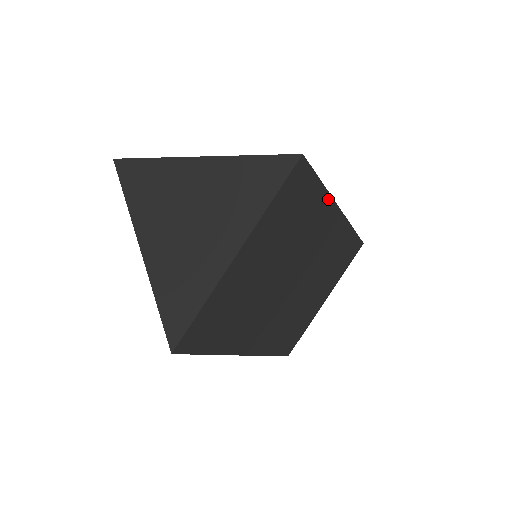
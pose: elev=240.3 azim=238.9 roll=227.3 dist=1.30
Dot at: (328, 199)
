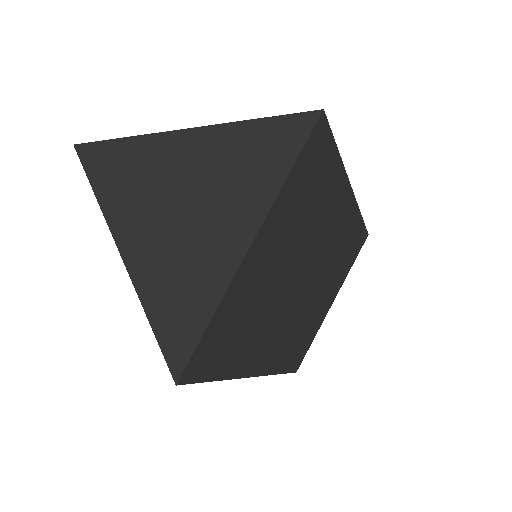
Dot at: (343, 176)
